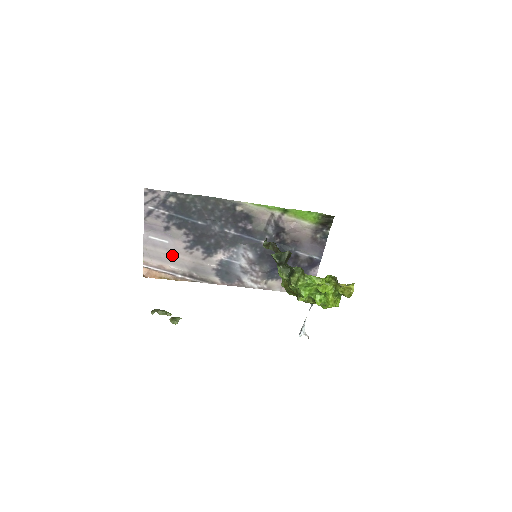
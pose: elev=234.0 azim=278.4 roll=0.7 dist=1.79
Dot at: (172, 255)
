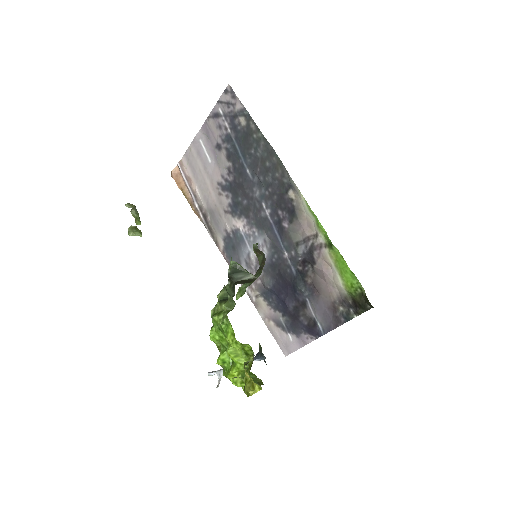
Dot at: (205, 179)
